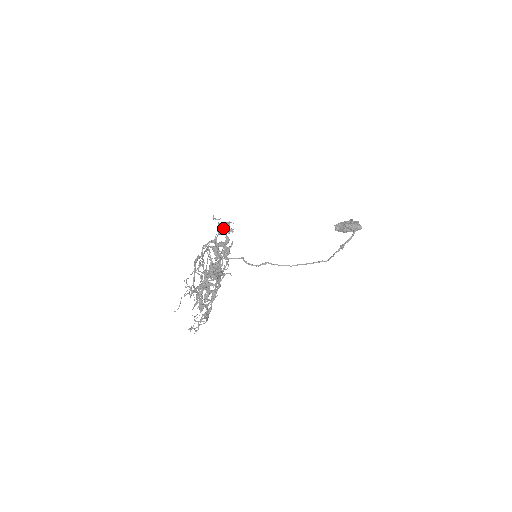
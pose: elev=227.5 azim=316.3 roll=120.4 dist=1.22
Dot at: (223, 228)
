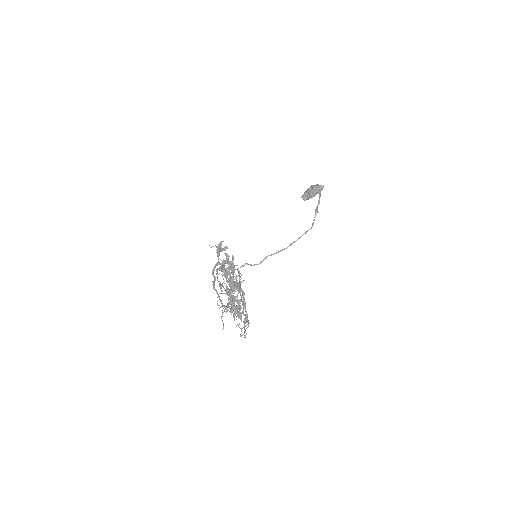
Dot at: (219, 249)
